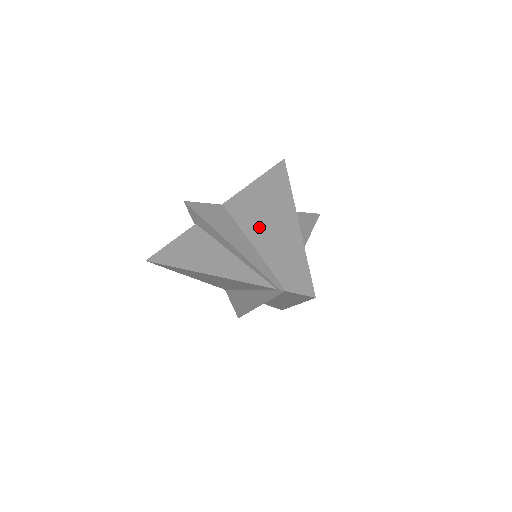
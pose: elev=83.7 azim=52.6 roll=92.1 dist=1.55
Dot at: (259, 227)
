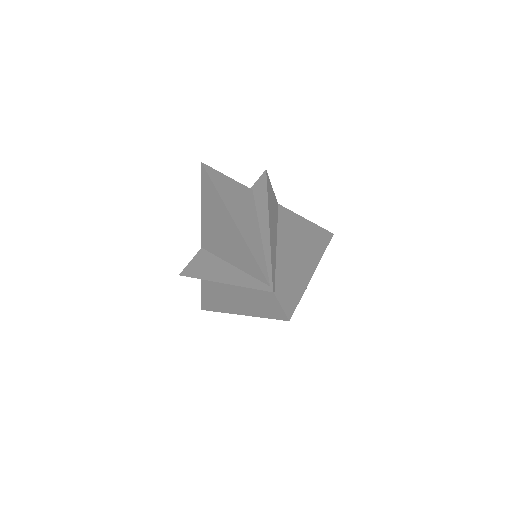
Dot at: (289, 243)
